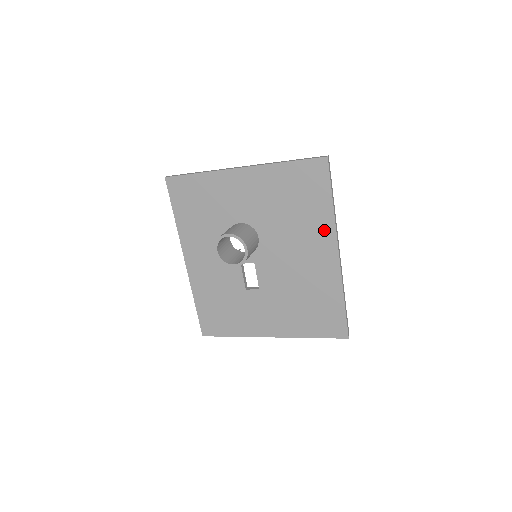
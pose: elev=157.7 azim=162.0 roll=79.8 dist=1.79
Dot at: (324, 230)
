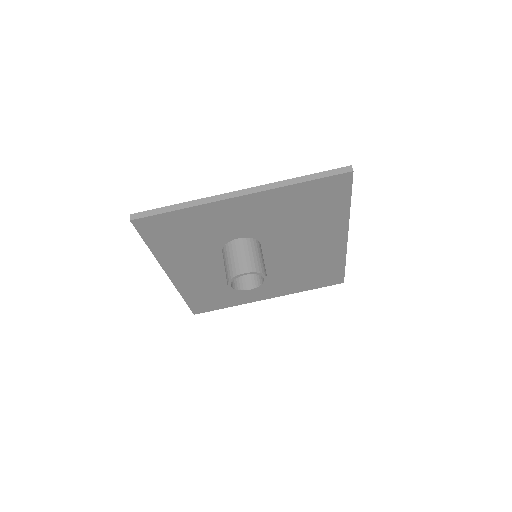
Dot at: (336, 226)
